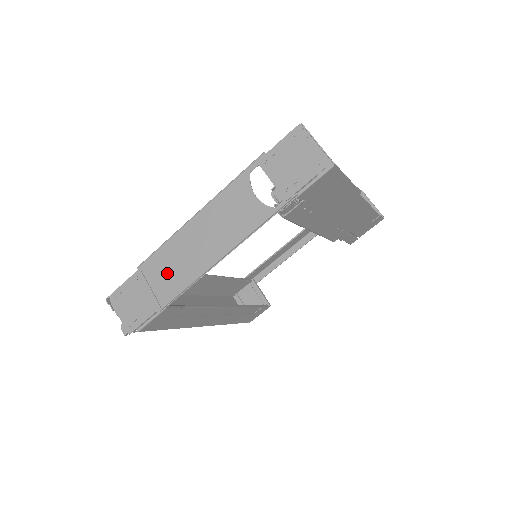
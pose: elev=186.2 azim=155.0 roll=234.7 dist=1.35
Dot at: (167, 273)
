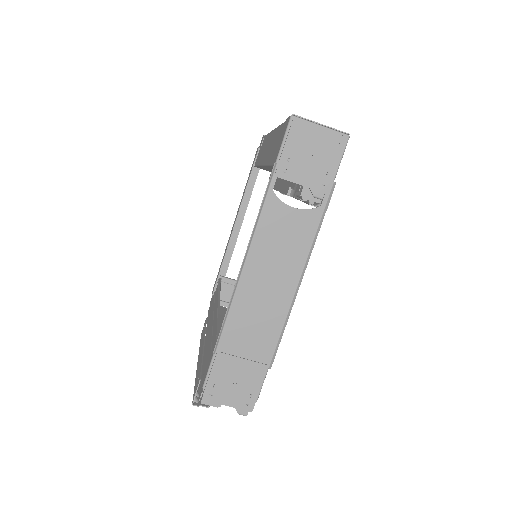
Dot at: (251, 334)
